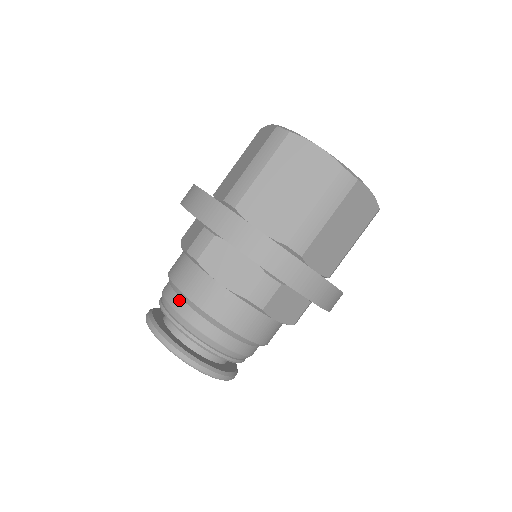
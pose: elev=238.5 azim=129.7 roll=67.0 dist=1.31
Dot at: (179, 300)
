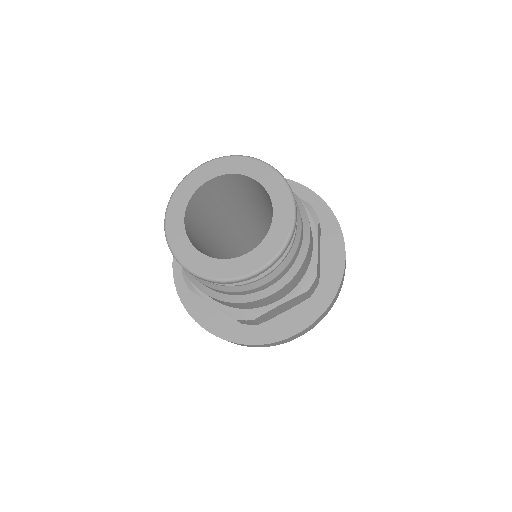
Dot at: occluded
